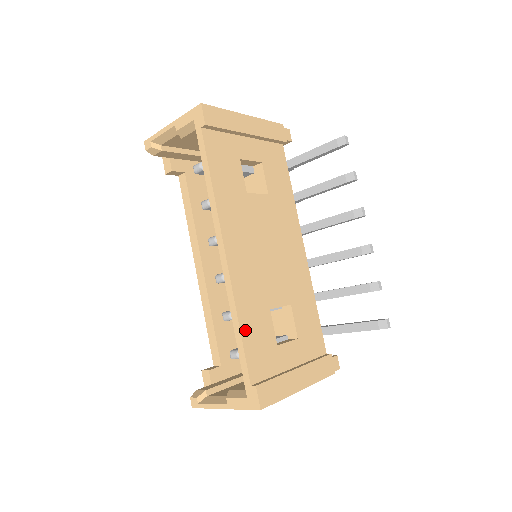
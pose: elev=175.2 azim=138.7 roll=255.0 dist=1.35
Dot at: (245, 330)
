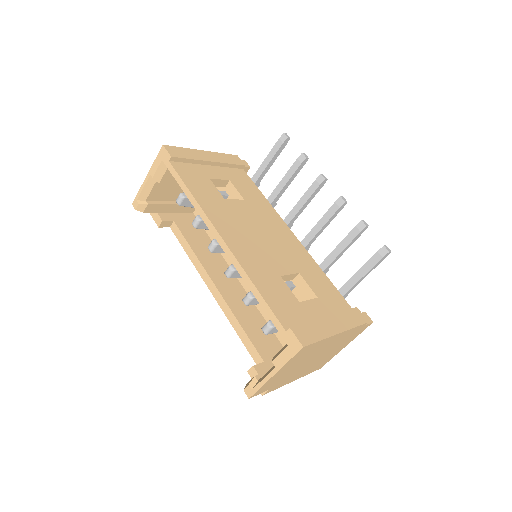
Dot at: (262, 290)
